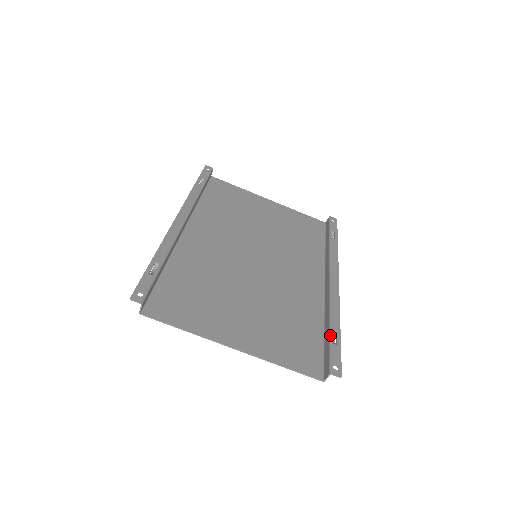
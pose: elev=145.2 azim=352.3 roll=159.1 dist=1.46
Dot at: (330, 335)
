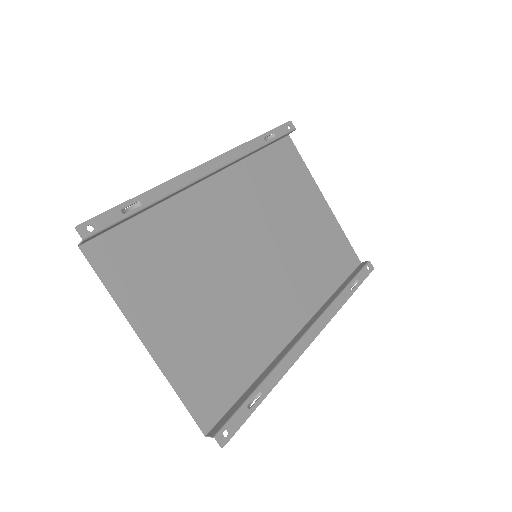
Dot at: (252, 394)
